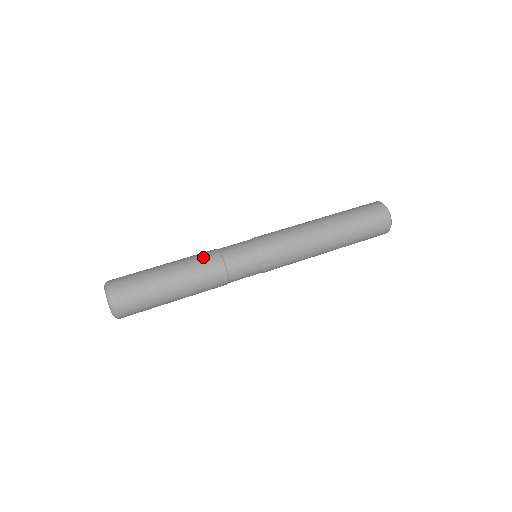
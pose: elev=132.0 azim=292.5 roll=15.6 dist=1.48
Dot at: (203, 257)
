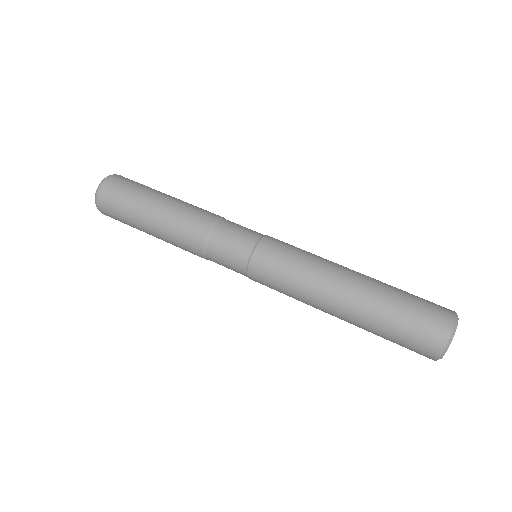
Dot at: (190, 226)
